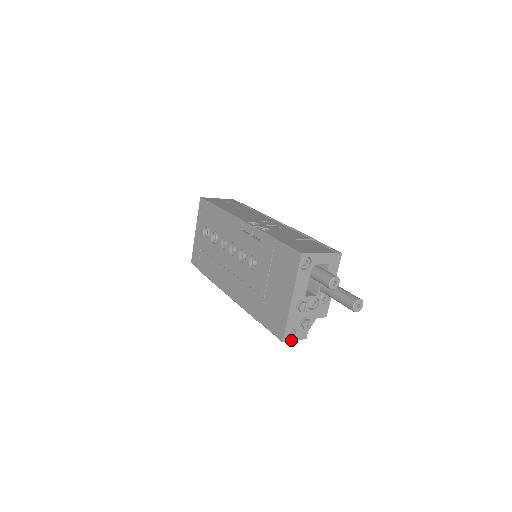
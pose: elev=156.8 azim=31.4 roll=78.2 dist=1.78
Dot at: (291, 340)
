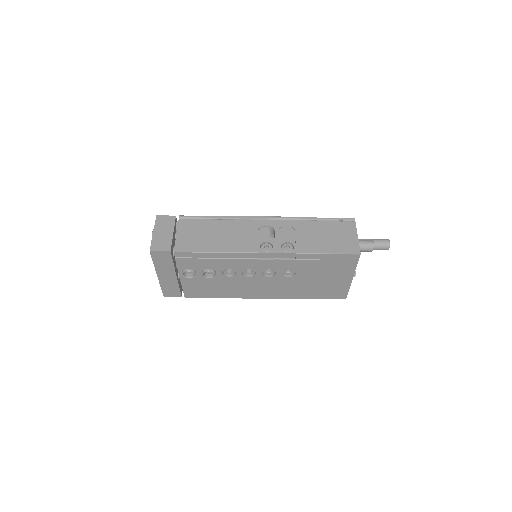
Dot at: occluded
